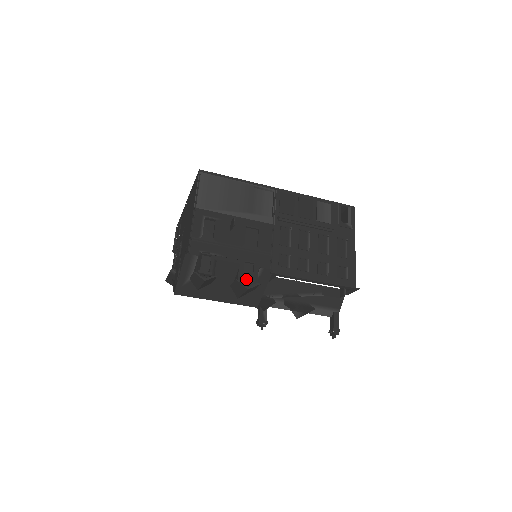
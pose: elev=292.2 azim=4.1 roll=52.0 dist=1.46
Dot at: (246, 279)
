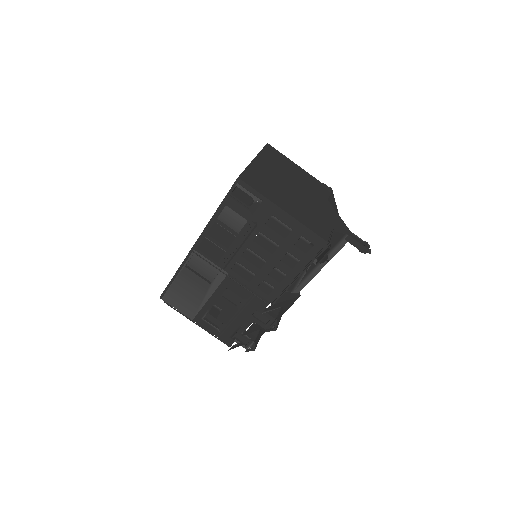
Dot at: (267, 324)
